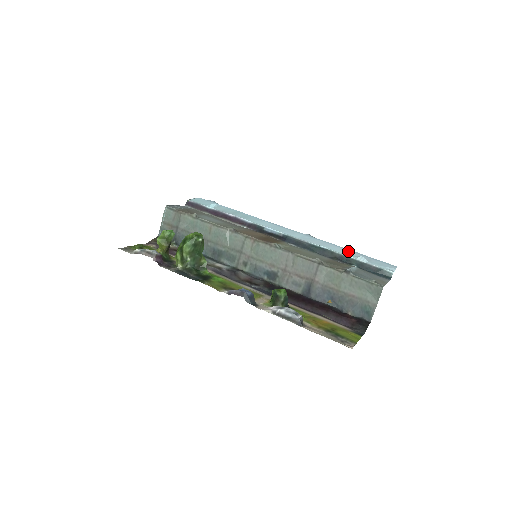
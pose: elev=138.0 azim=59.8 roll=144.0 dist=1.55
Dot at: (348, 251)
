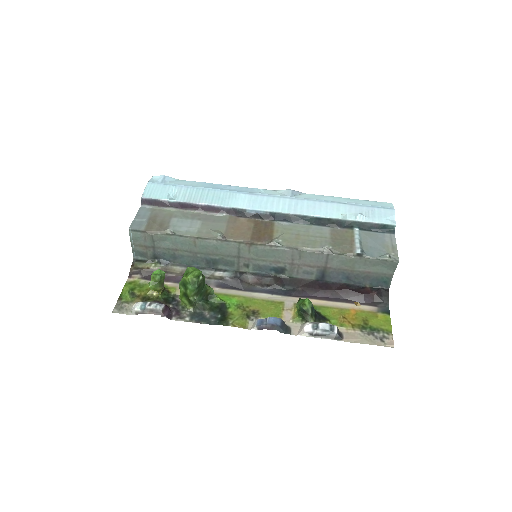
Dot at: (342, 207)
